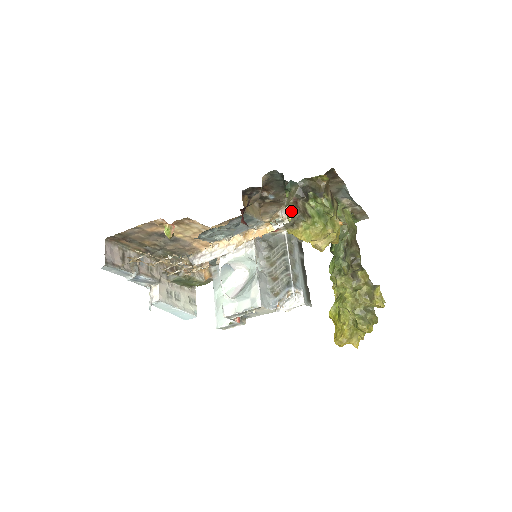
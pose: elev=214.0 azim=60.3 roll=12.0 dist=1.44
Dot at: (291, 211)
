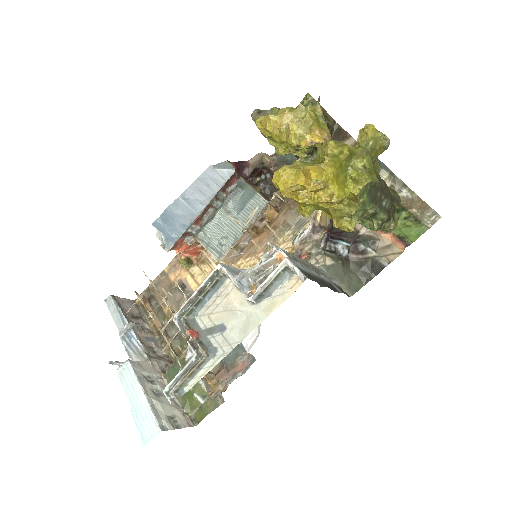
Dot at: occluded
